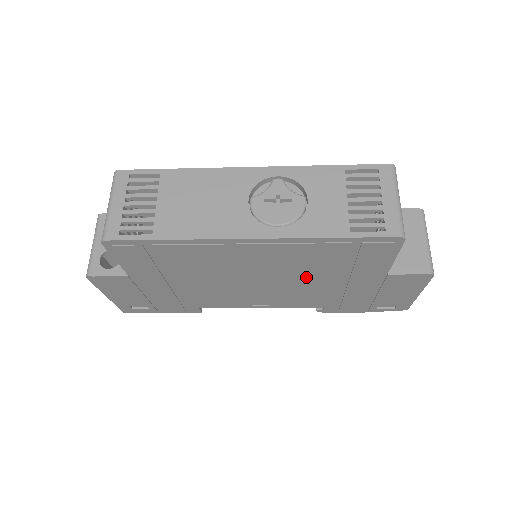
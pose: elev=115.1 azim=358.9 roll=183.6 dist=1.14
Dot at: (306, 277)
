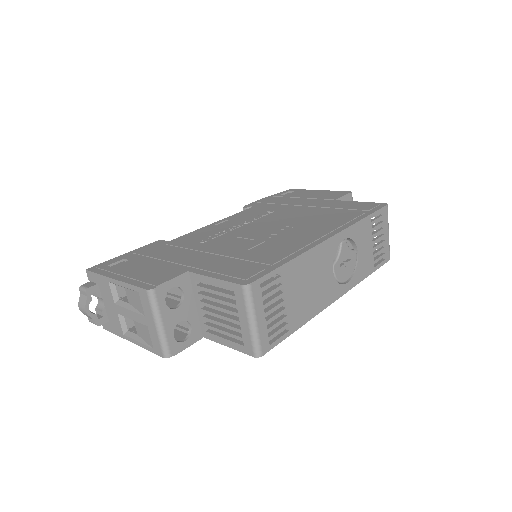
Dot at: occluded
